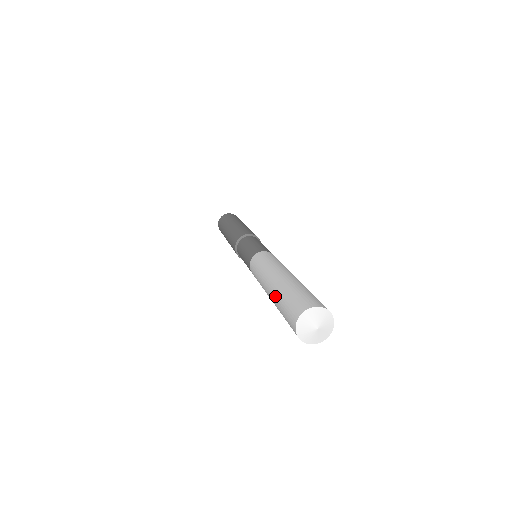
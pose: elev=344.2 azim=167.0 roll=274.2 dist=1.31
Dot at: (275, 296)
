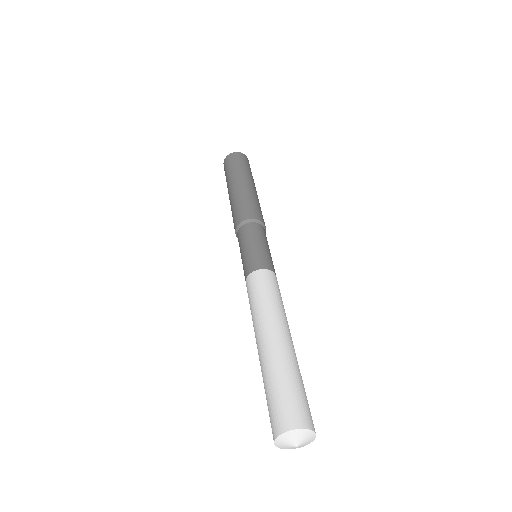
Dot at: (263, 368)
